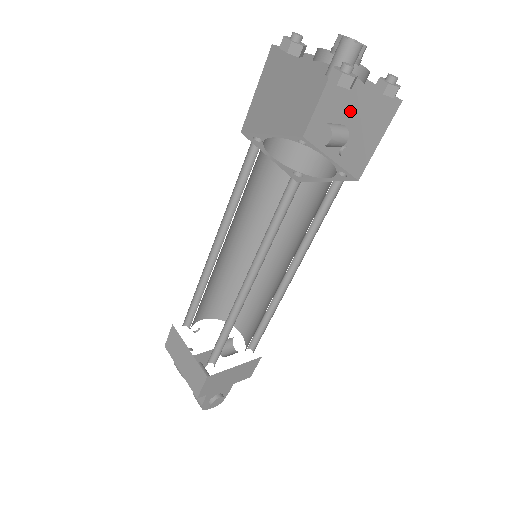
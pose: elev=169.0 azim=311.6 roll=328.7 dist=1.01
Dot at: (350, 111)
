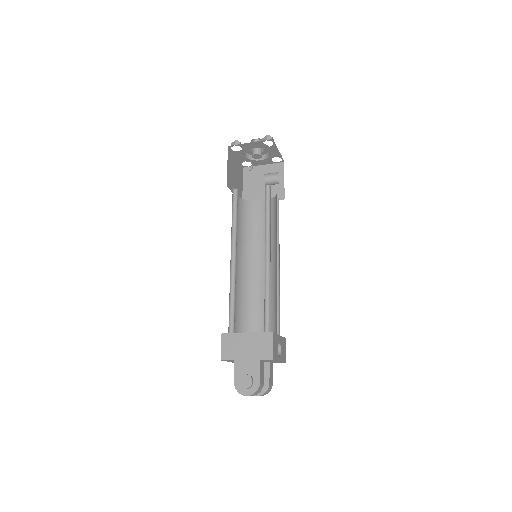
Dot at: occluded
